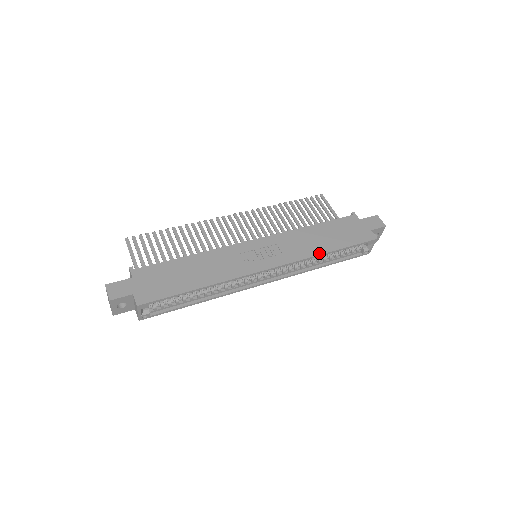
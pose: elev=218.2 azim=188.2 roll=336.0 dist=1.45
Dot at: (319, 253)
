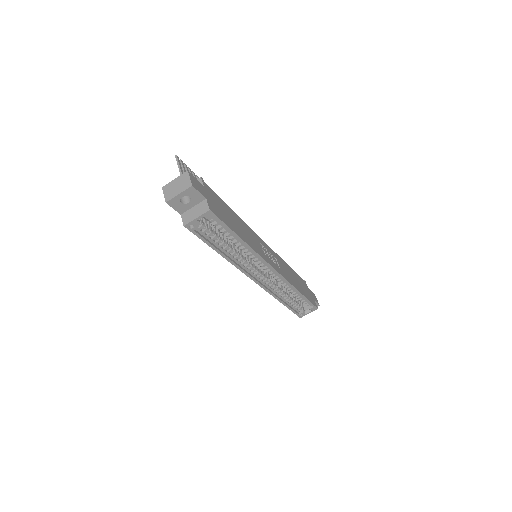
Dot at: (296, 288)
